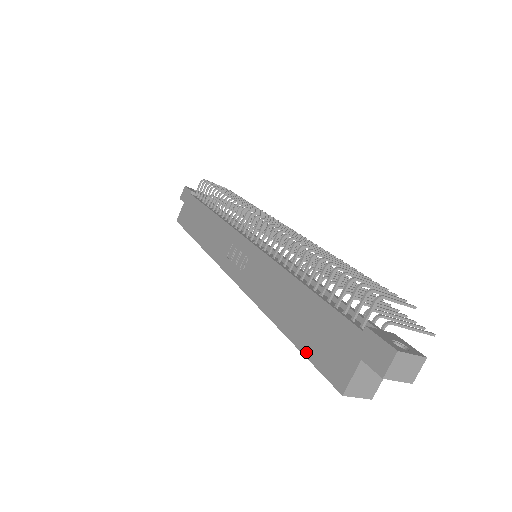
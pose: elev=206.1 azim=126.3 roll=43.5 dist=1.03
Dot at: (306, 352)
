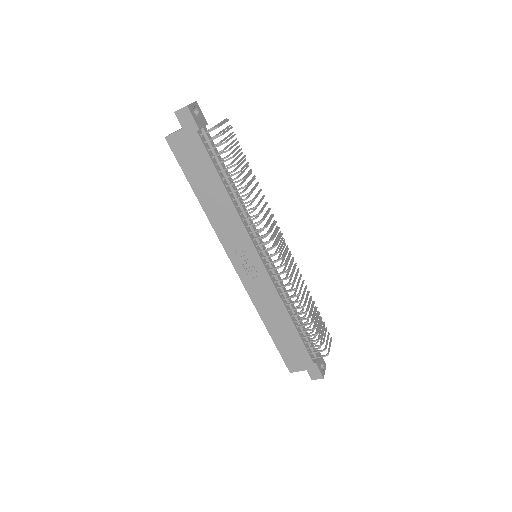
Dot at: (279, 349)
